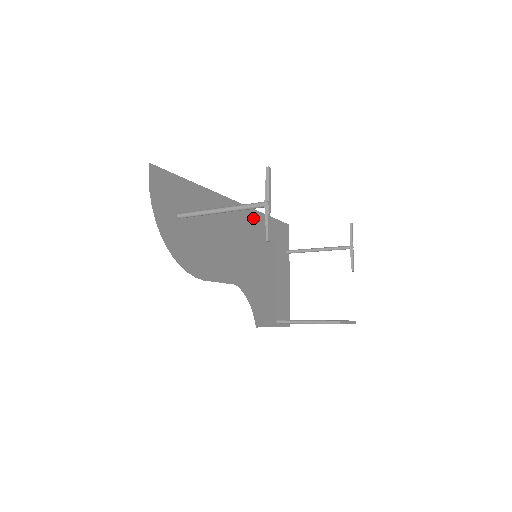
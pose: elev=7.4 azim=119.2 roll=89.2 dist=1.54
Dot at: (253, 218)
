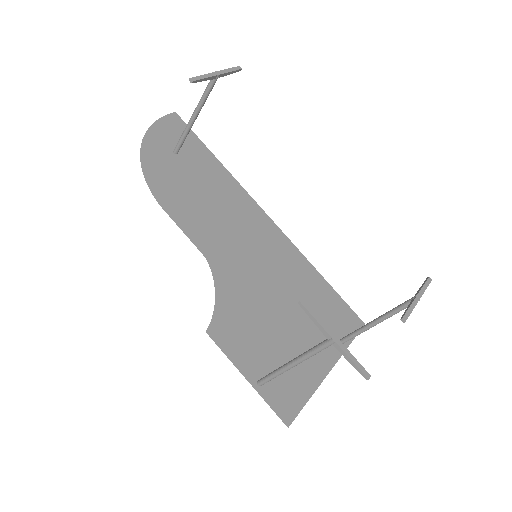
Dot at: (288, 250)
